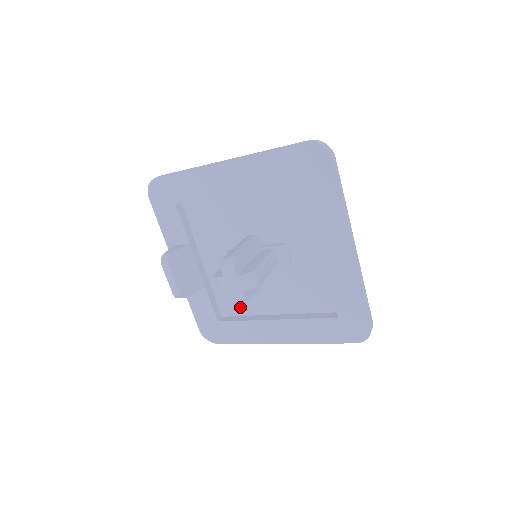
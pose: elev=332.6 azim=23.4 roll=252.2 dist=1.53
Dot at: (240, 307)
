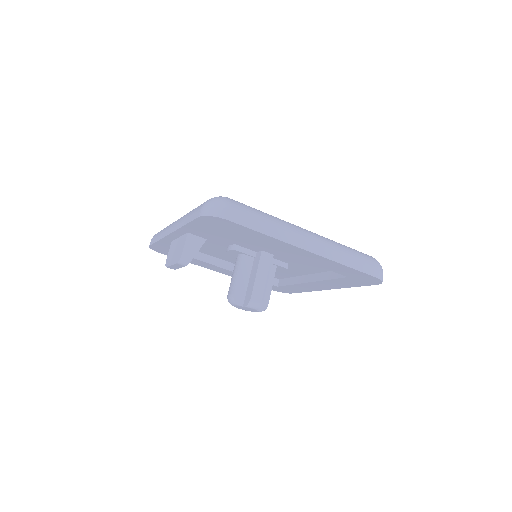
Dot at: (204, 251)
